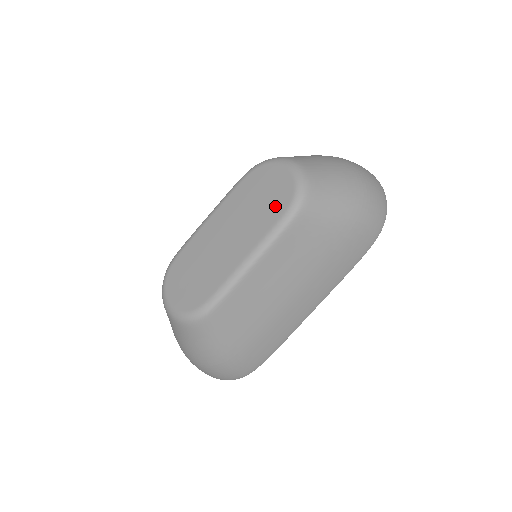
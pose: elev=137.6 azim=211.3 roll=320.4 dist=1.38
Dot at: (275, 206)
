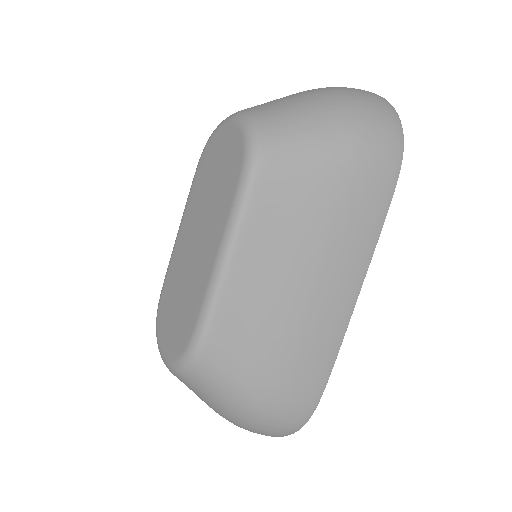
Dot at: (230, 173)
